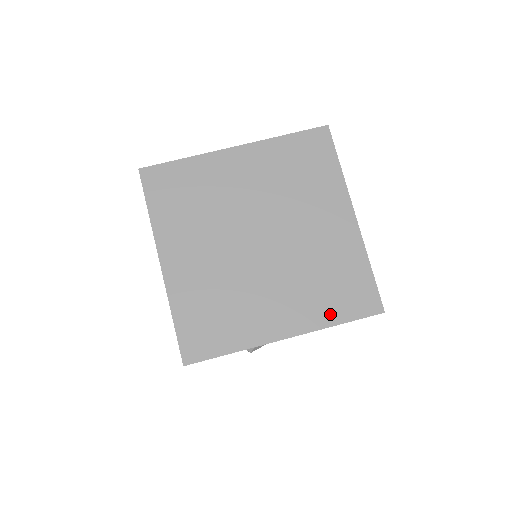
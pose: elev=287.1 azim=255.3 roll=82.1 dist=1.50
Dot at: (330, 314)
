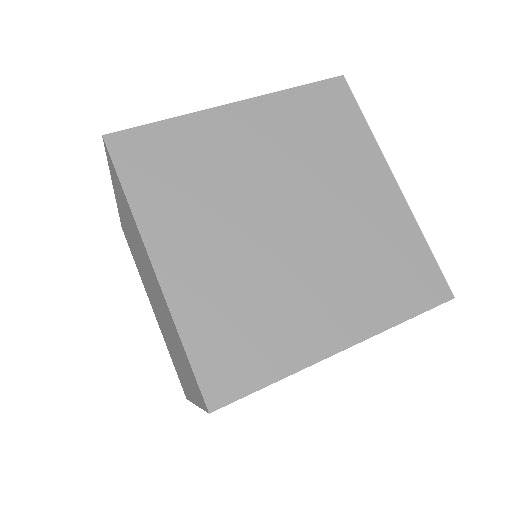
Dot at: (392, 309)
